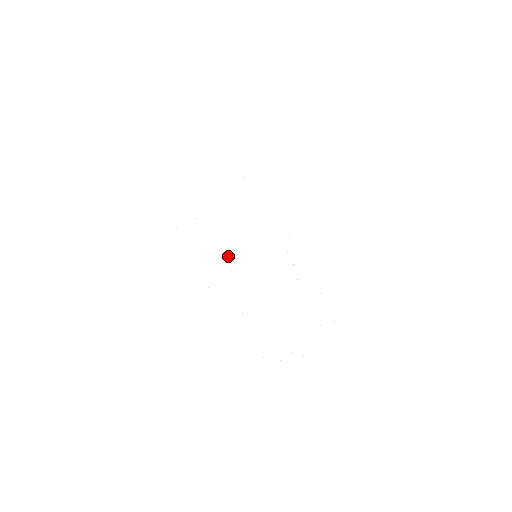
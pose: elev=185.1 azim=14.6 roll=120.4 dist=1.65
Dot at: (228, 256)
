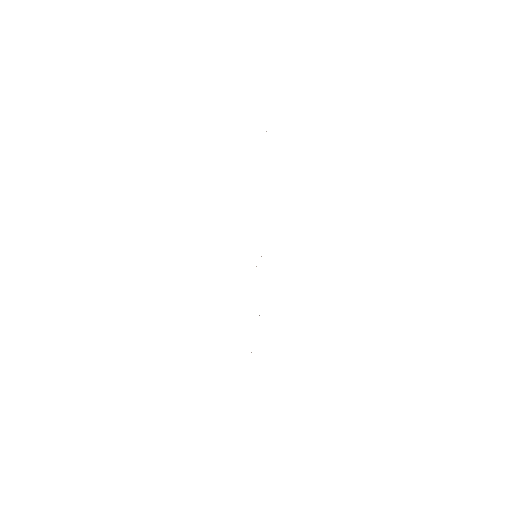
Dot at: occluded
